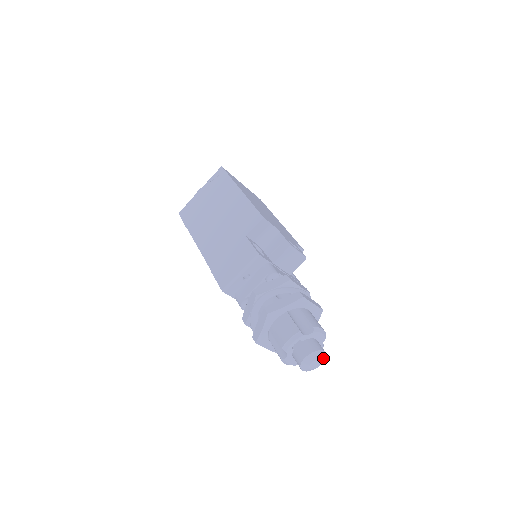
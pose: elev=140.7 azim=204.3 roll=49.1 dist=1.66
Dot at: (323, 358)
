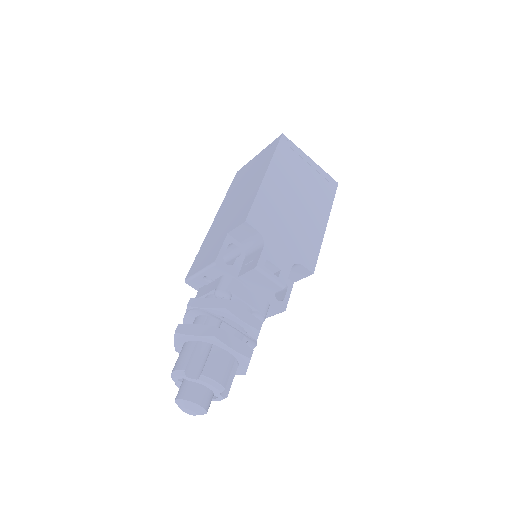
Dot at: (199, 411)
